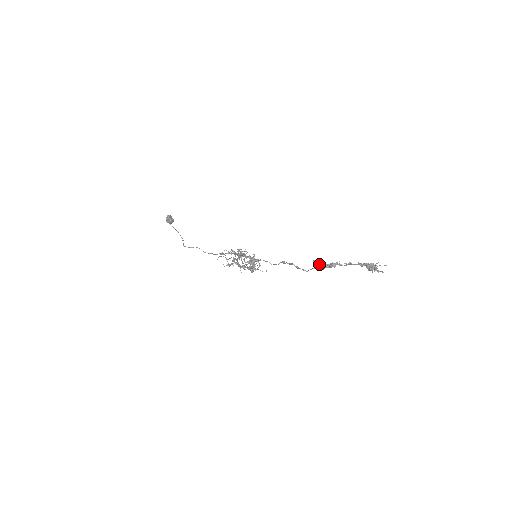
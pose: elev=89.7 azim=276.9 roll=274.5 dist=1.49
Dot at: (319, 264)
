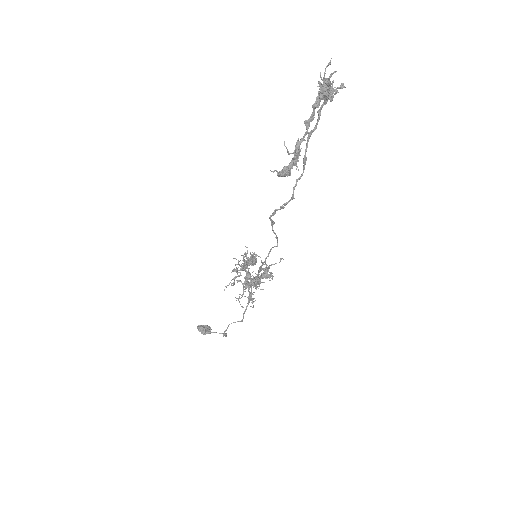
Dot at: (286, 170)
